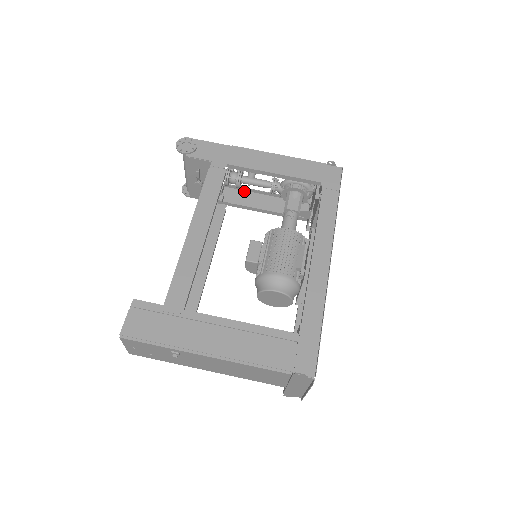
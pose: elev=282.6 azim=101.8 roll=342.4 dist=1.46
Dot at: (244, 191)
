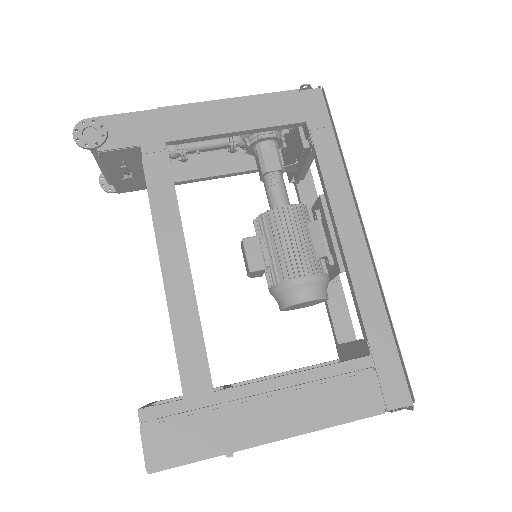
Dot at: (186, 155)
